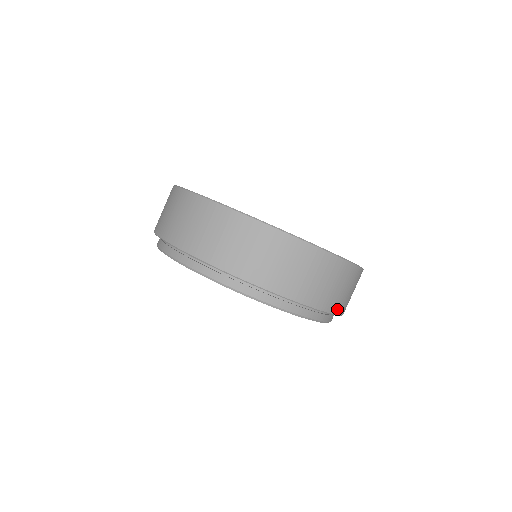
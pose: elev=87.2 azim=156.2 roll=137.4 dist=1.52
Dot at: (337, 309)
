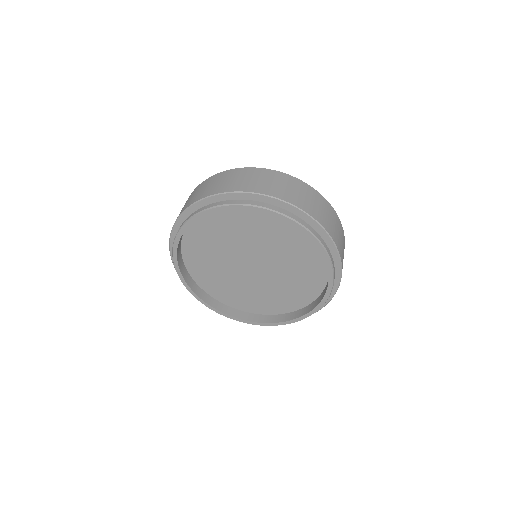
Dot at: (295, 203)
